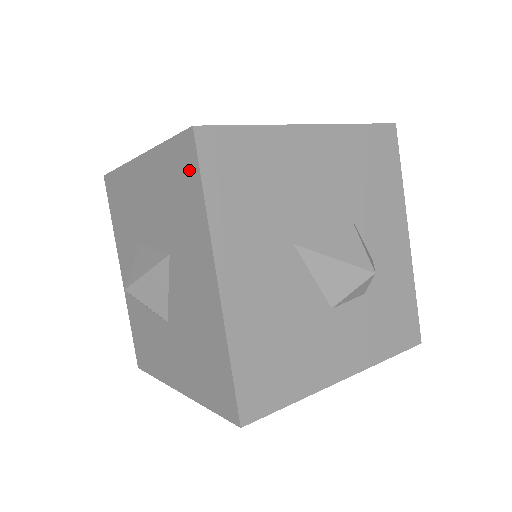
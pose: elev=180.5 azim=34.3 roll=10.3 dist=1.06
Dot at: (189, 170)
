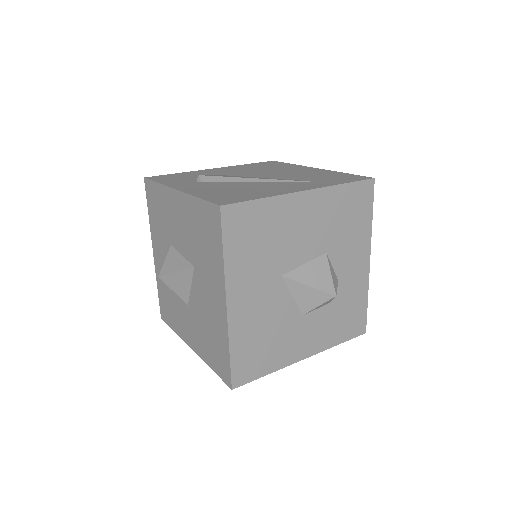
Dot at: (214, 229)
